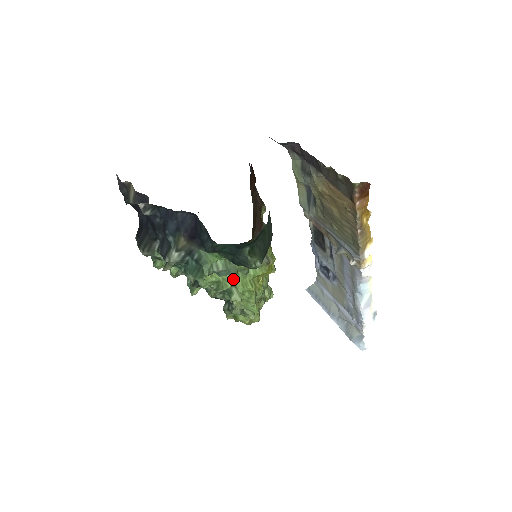
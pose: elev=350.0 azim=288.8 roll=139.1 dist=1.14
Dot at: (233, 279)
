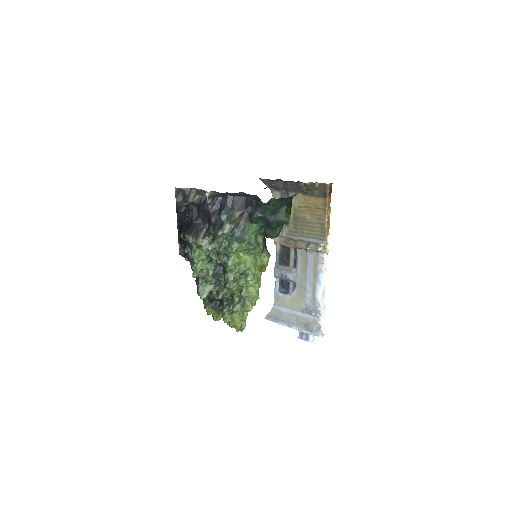
Dot at: (250, 261)
